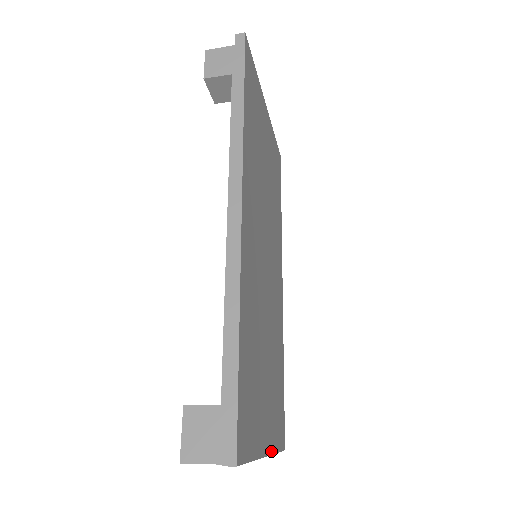
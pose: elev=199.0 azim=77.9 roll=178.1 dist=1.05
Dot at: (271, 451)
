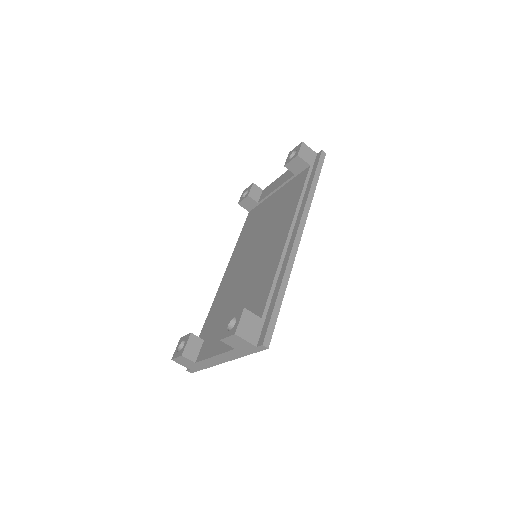
Dot at: (218, 363)
